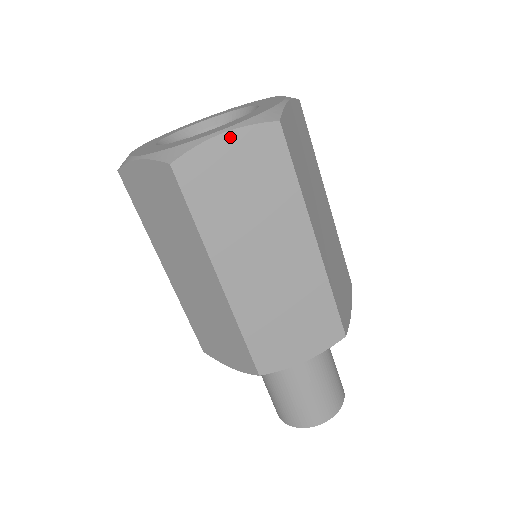
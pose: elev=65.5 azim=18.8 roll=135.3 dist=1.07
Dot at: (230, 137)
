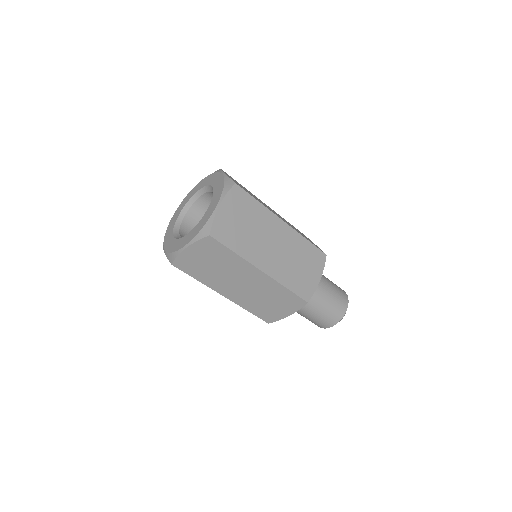
Dot at: (190, 248)
